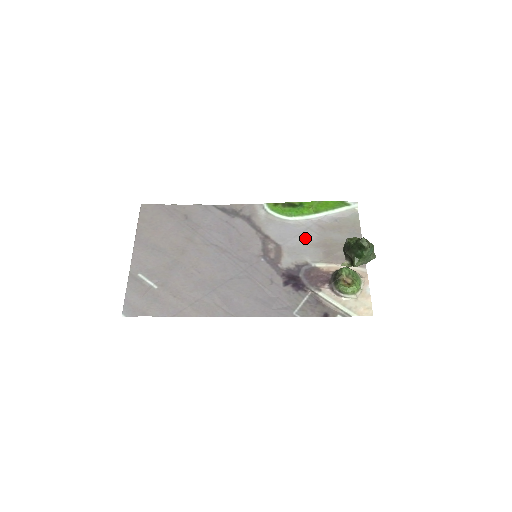
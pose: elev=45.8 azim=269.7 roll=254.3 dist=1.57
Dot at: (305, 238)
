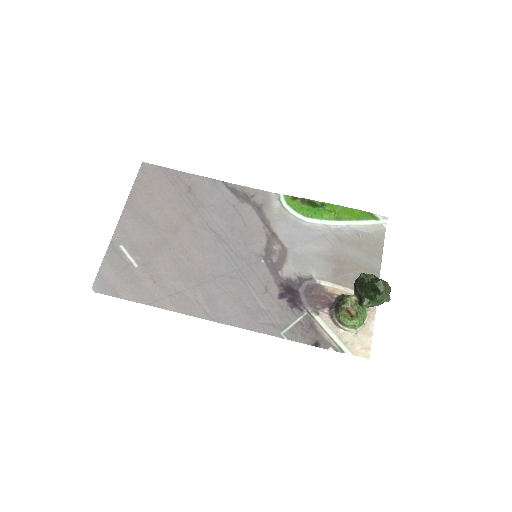
Dot at: (317, 247)
